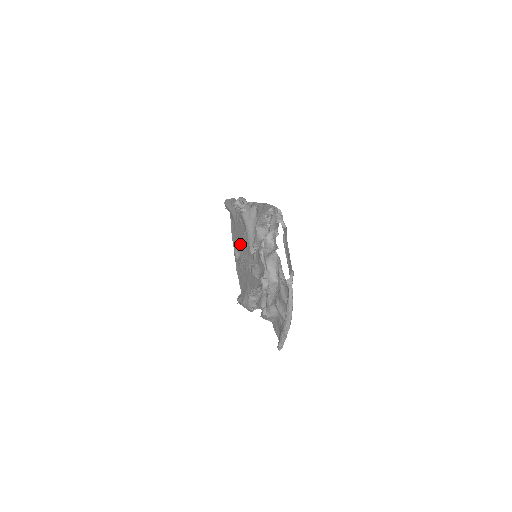
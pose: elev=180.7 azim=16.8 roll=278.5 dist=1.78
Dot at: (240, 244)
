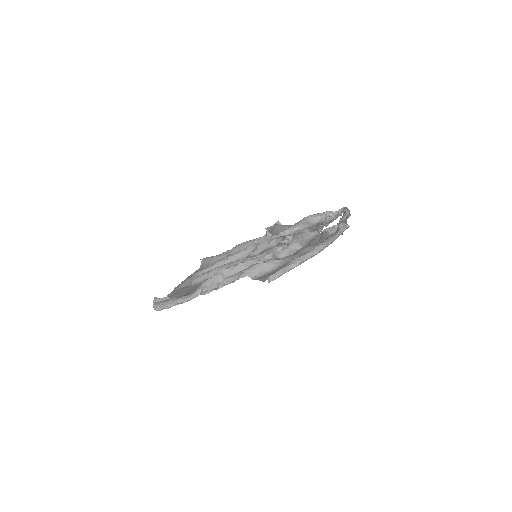
Dot at: (220, 263)
